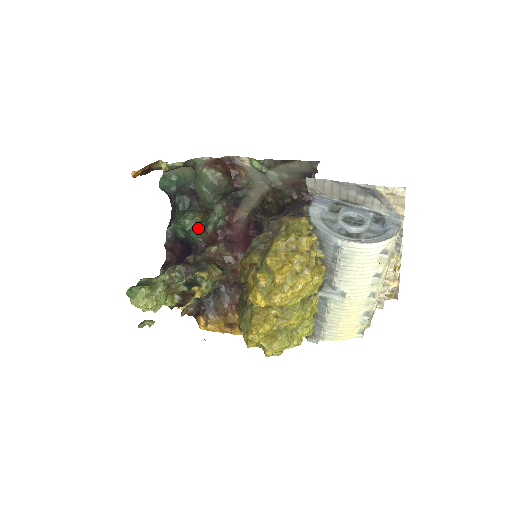
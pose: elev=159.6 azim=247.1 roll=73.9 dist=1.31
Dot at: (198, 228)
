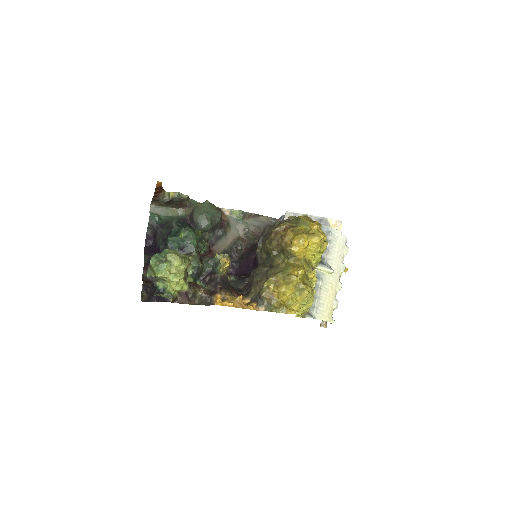
Dot at: (197, 241)
